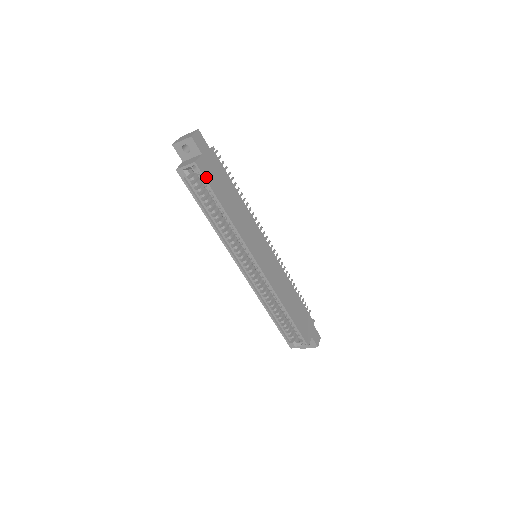
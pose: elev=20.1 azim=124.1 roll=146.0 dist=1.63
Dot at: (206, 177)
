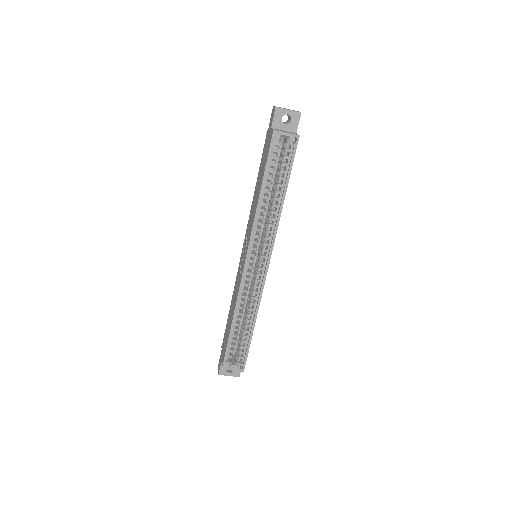
Dot at: (294, 155)
